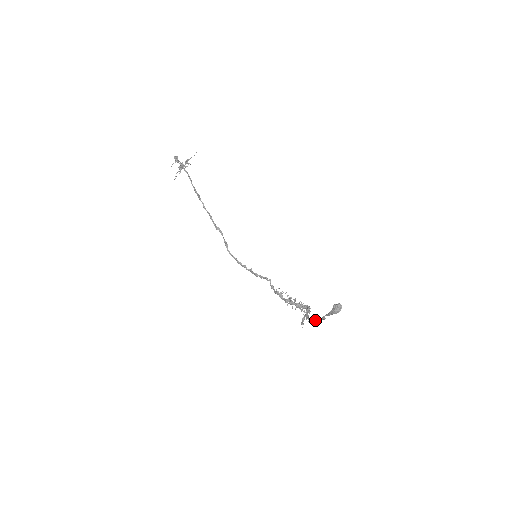
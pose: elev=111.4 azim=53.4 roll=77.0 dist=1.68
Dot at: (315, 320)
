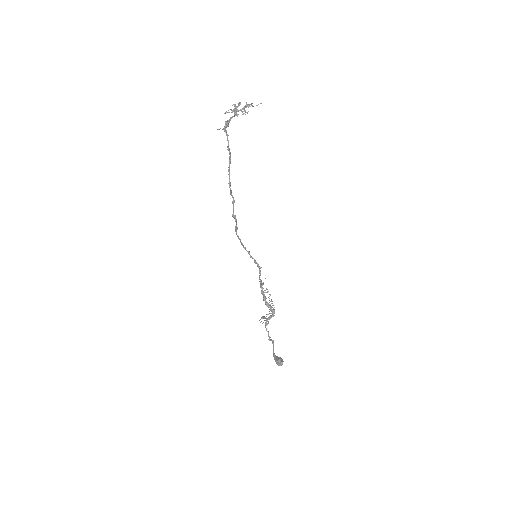
Dot at: occluded
